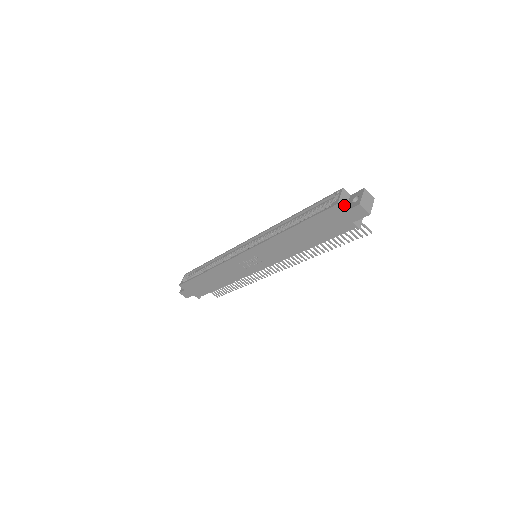
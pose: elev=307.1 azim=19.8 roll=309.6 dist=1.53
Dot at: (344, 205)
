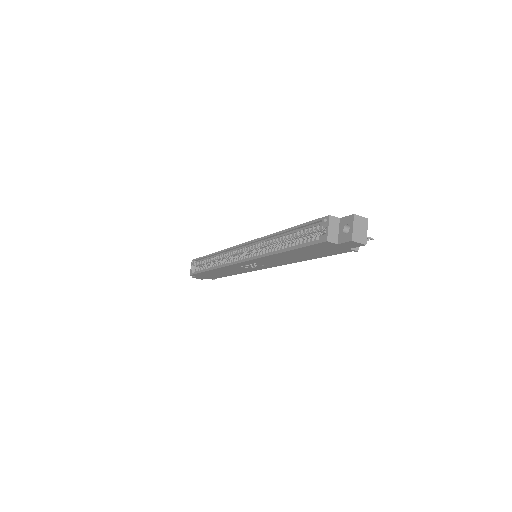
Dot at: (335, 237)
